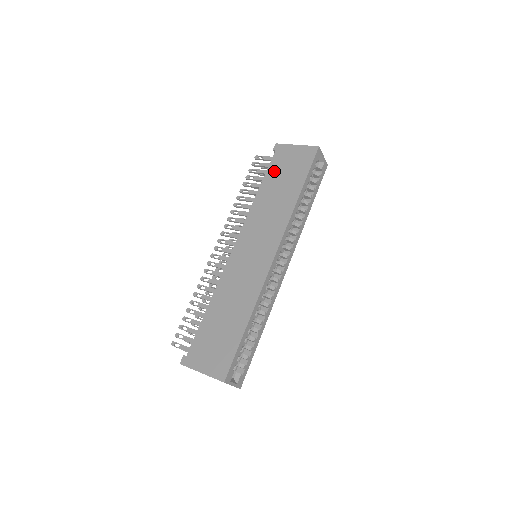
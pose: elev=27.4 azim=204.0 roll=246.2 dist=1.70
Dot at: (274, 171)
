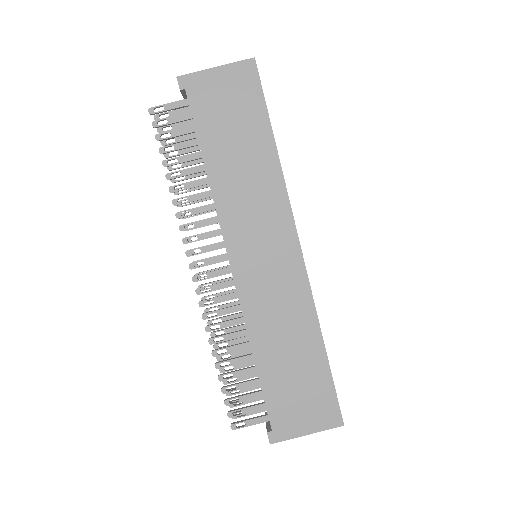
Dot at: (209, 125)
